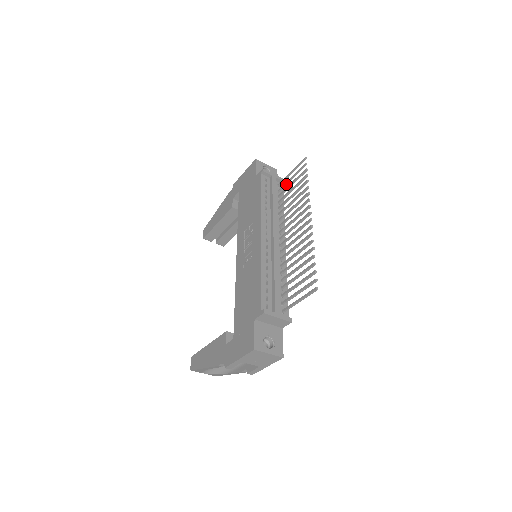
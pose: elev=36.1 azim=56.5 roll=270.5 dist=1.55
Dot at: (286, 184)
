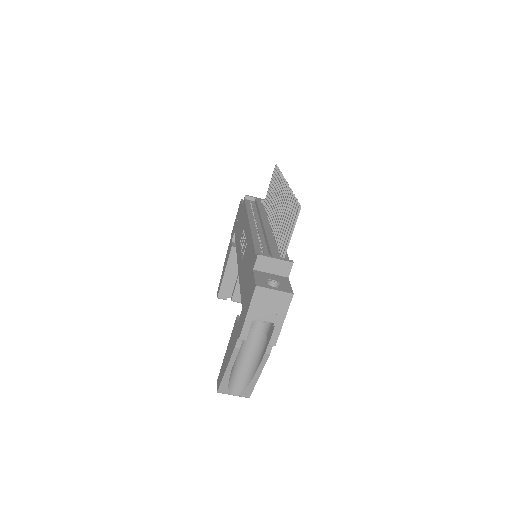
Dot at: (268, 196)
